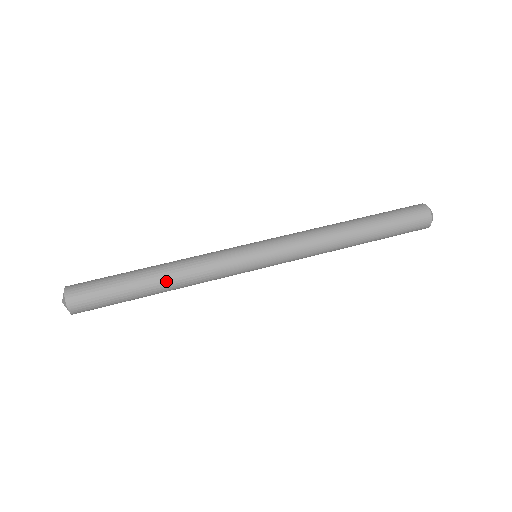
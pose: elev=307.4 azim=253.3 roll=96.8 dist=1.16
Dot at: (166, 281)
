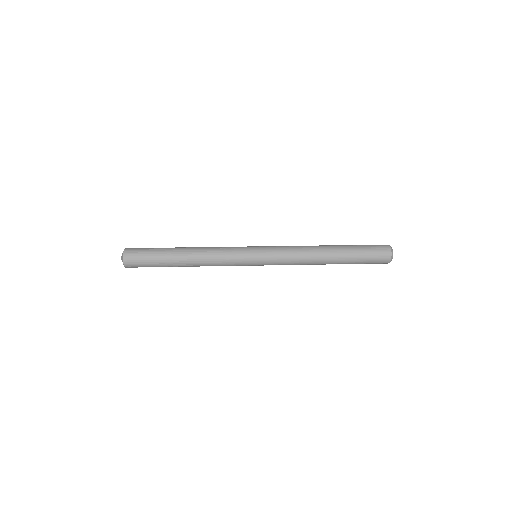
Dot at: (190, 251)
